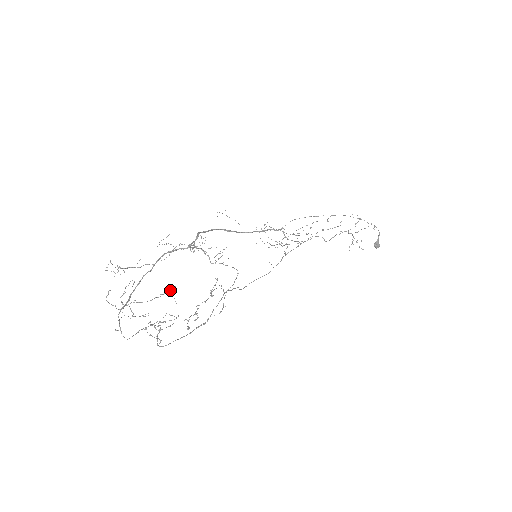
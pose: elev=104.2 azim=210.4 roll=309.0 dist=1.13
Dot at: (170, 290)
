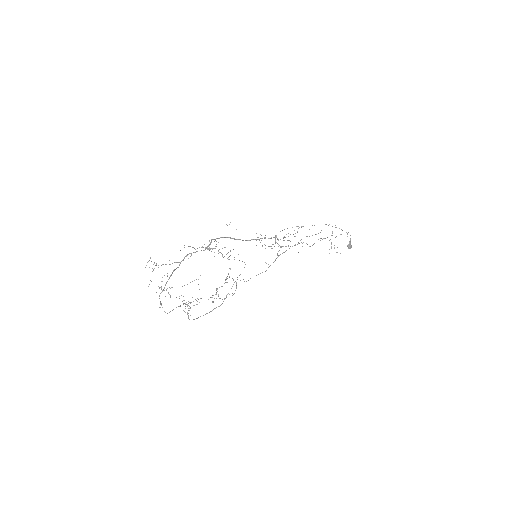
Dot at: occluded
